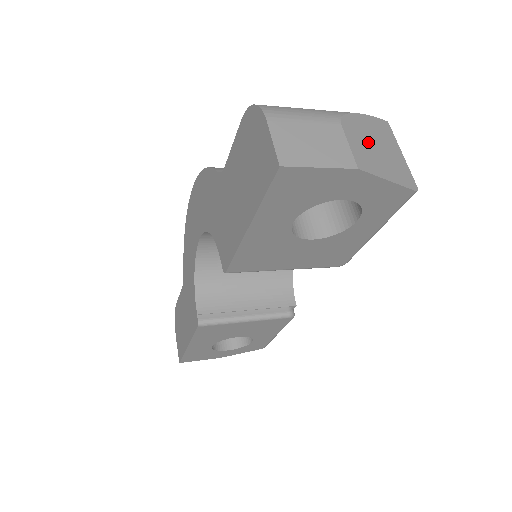
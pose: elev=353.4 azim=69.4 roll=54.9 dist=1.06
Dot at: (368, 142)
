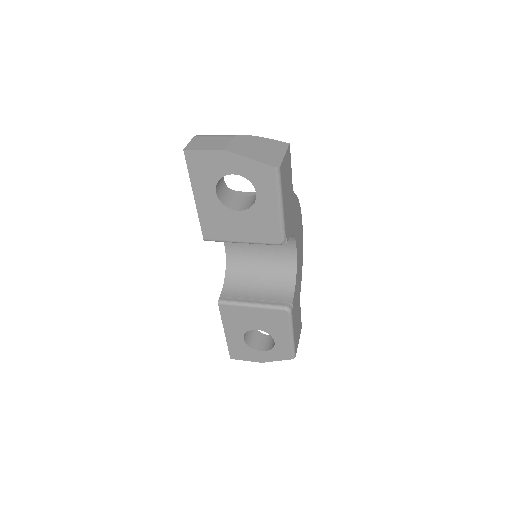
Dot at: (251, 145)
